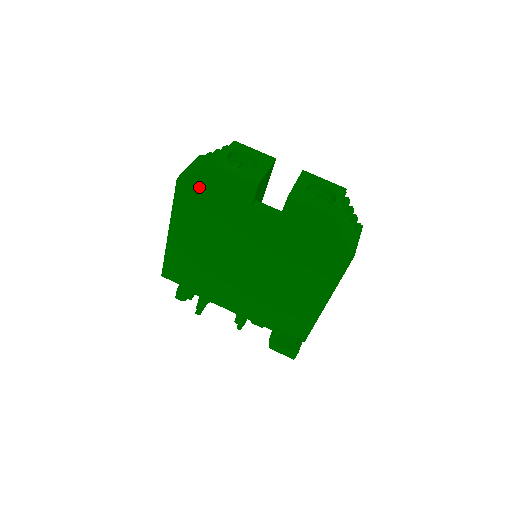
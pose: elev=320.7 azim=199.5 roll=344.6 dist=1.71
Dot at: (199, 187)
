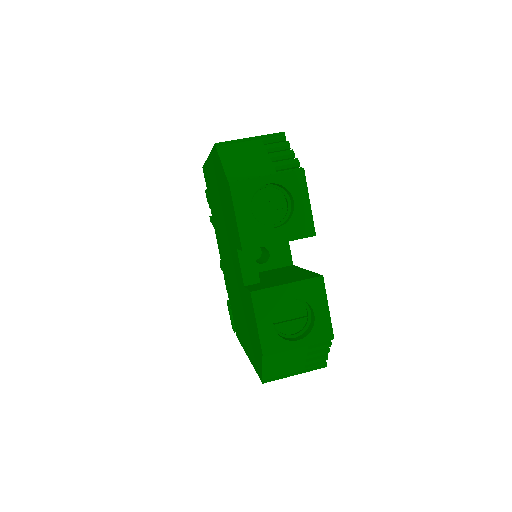
Dot at: (222, 175)
